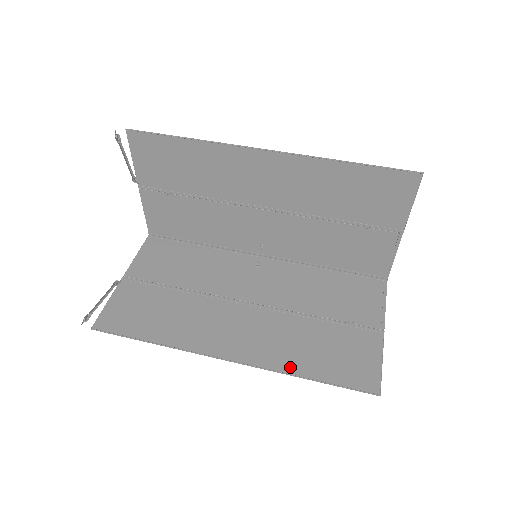
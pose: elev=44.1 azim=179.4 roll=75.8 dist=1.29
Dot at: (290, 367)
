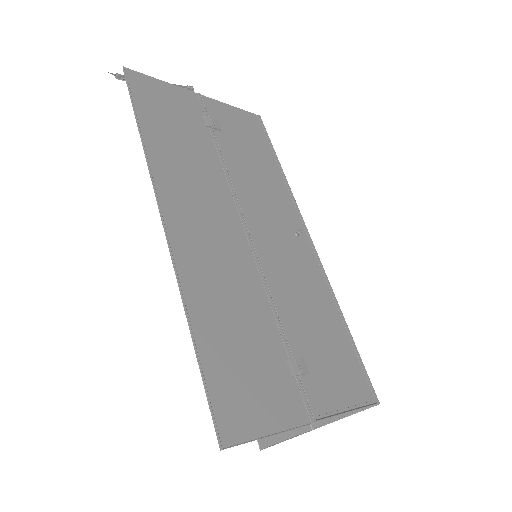
Dot at: occluded
